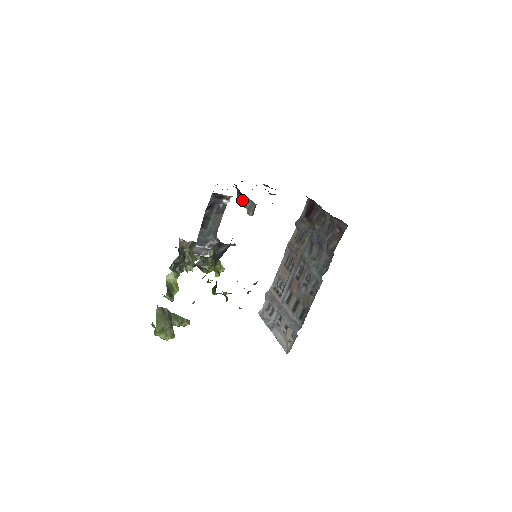
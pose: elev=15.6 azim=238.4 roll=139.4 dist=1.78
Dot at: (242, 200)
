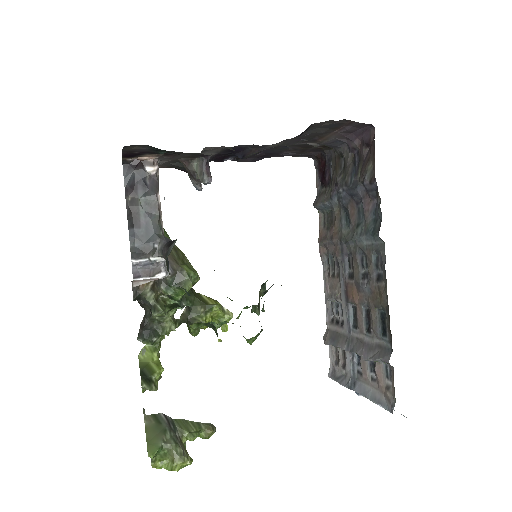
Dot at: (188, 169)
